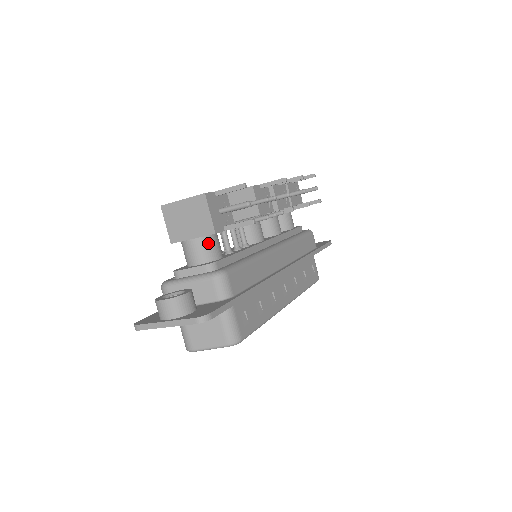
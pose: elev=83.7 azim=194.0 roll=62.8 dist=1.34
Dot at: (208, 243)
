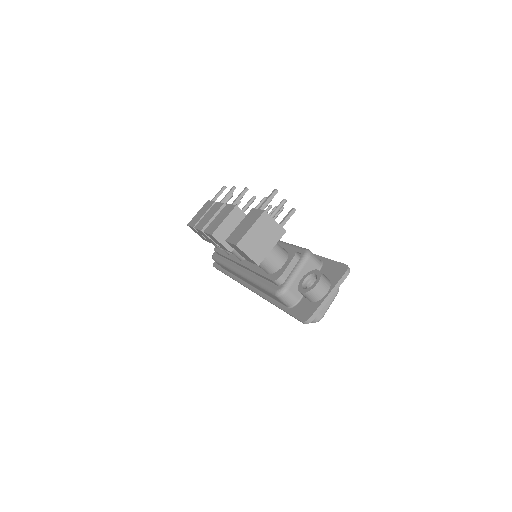
Dot at: (278, 245)
